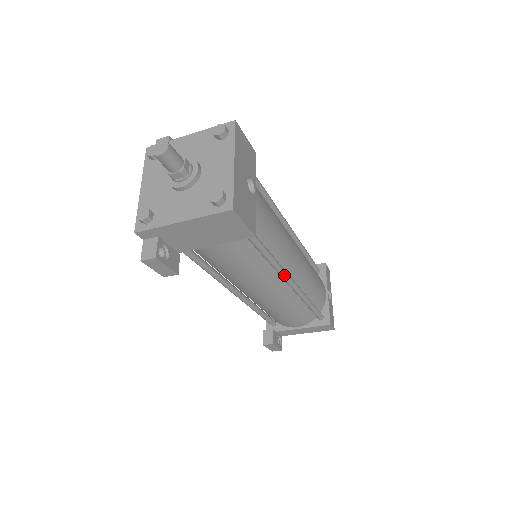
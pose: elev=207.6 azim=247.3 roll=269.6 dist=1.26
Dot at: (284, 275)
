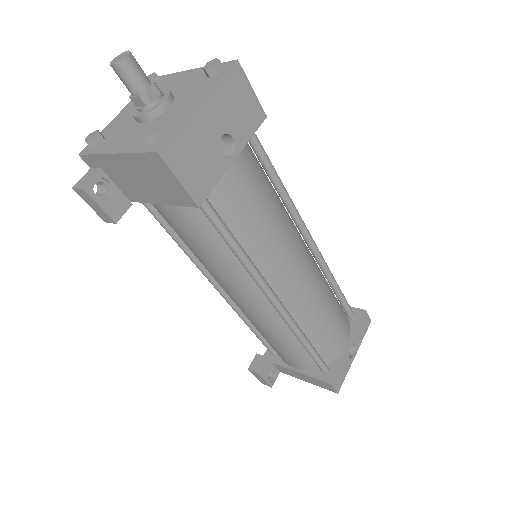
Dot at: (261, 286)
